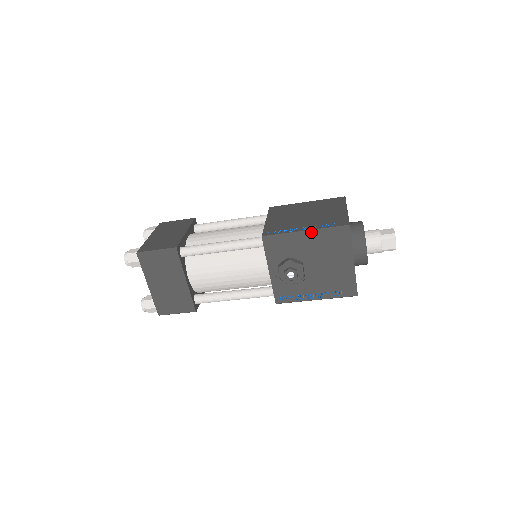
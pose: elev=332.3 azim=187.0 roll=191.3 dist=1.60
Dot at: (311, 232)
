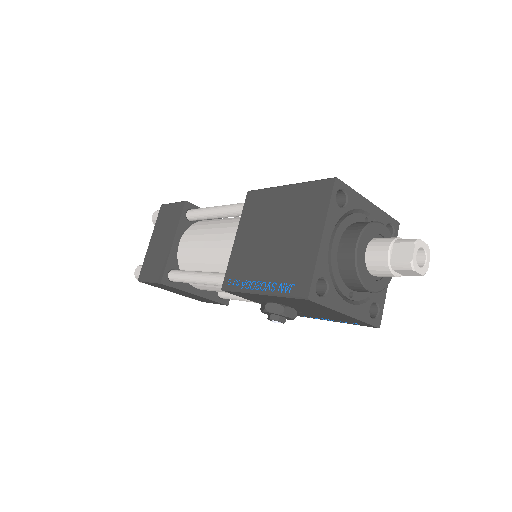
Dot at: (267, 296)
